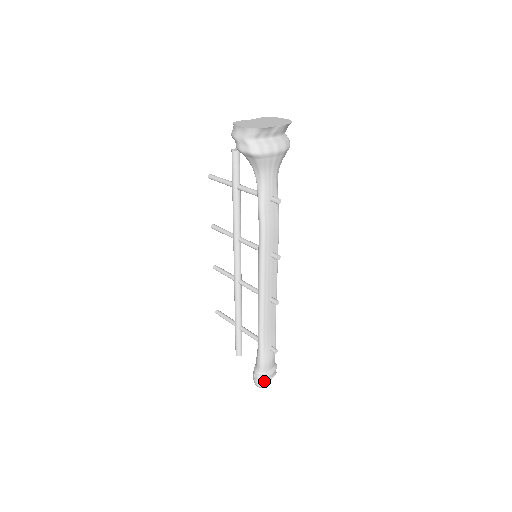
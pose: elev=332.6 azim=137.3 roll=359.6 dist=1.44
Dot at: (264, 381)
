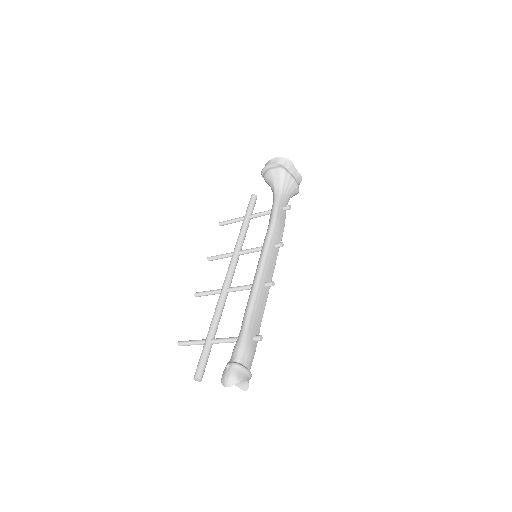
Dot at: (239, 372)
